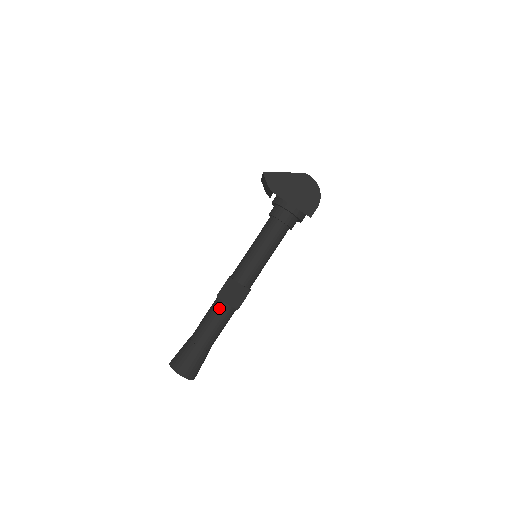
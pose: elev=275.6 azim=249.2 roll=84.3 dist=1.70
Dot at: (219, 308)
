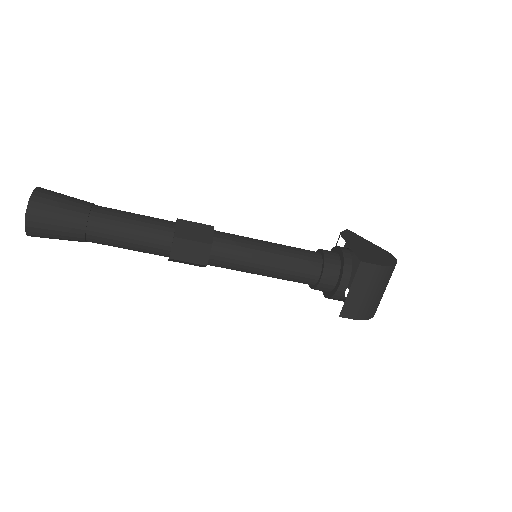
Dot at: occluded
